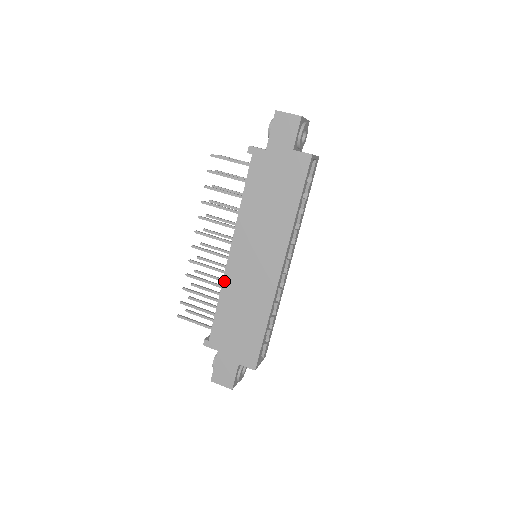
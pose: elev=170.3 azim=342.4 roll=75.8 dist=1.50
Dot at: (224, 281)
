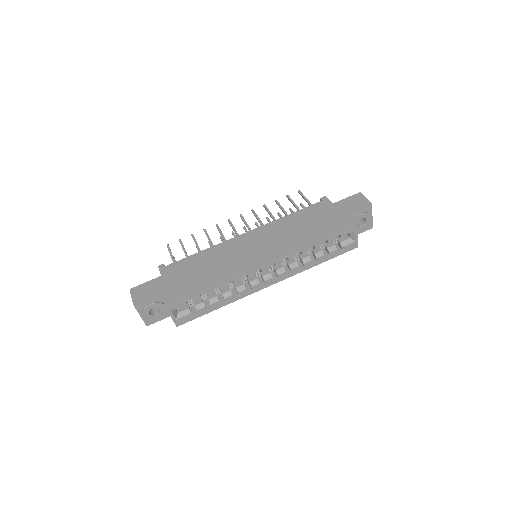
Dot at: (222, 243)
